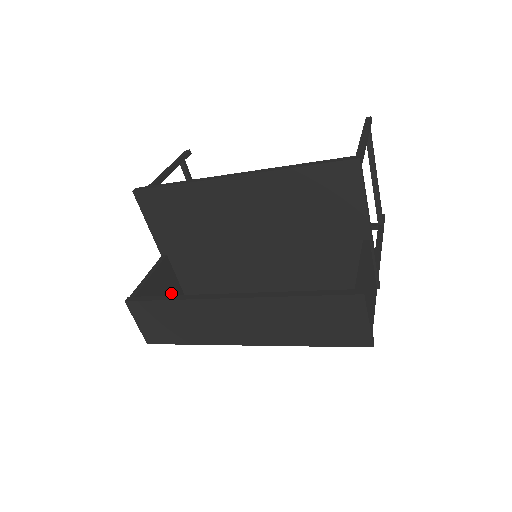
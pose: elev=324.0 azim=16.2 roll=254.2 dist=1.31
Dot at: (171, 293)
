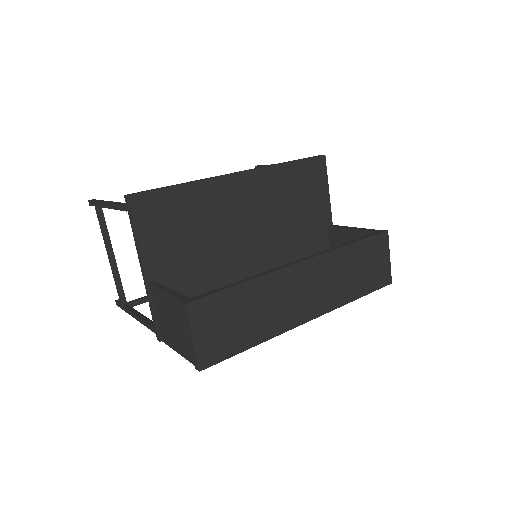
Dot at: occluded
